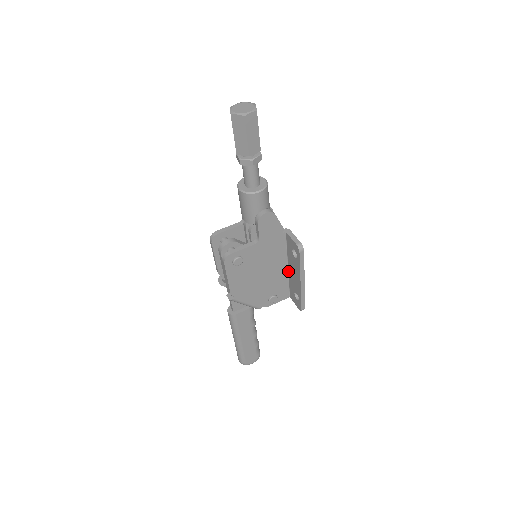
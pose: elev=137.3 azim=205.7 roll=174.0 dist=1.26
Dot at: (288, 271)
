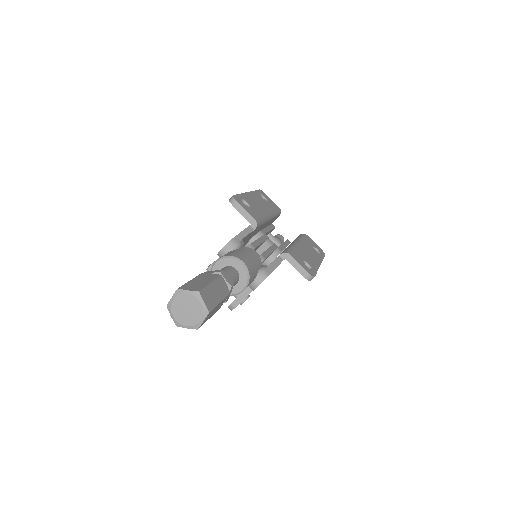
Dot at: occluded
